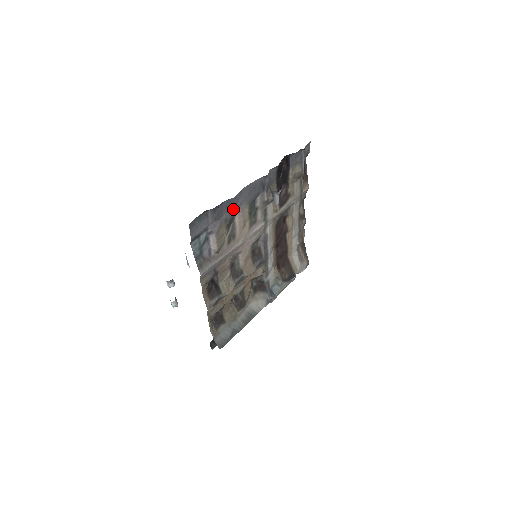
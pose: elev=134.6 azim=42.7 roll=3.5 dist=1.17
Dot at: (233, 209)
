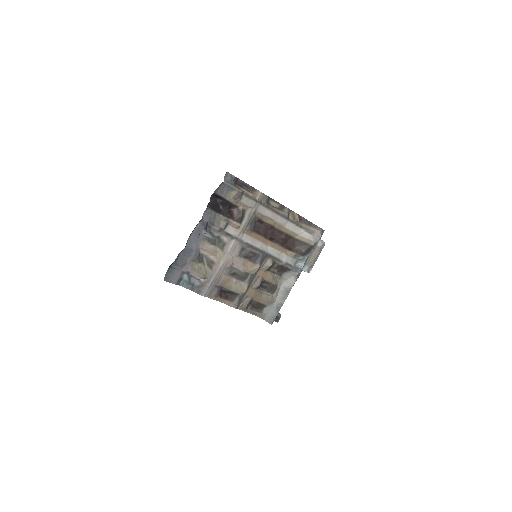
Dot at: (193, 252)
